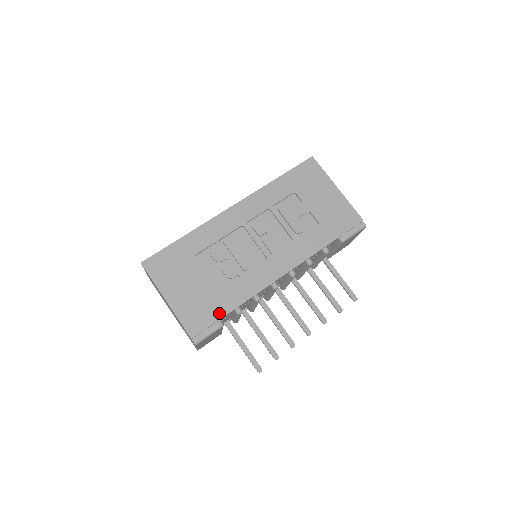
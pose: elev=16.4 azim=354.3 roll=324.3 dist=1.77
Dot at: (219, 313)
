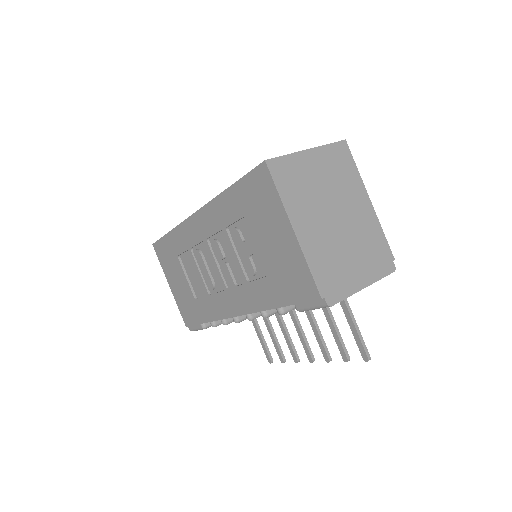
Dot at: (198, 319)
